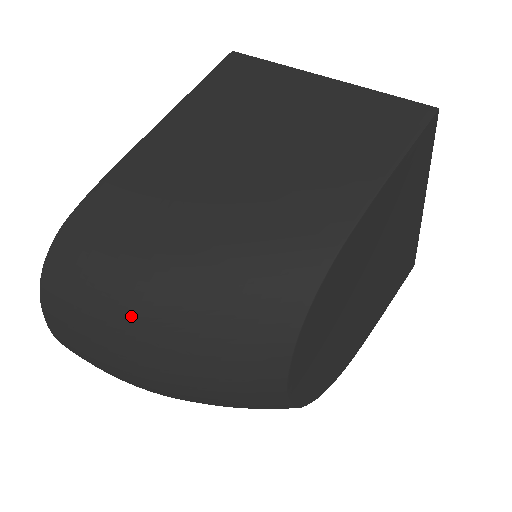
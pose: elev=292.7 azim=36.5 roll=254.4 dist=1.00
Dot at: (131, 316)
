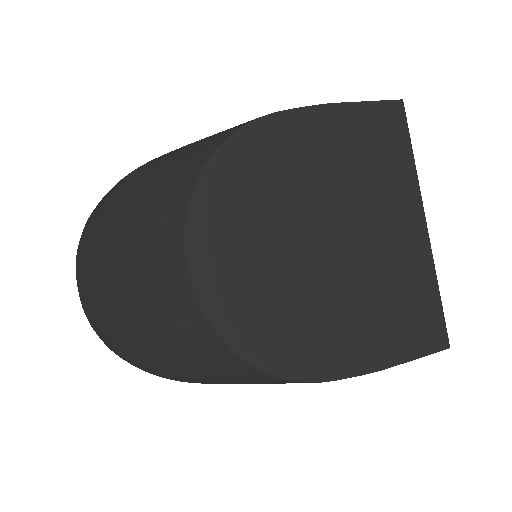
Dot at: (121, 185)
